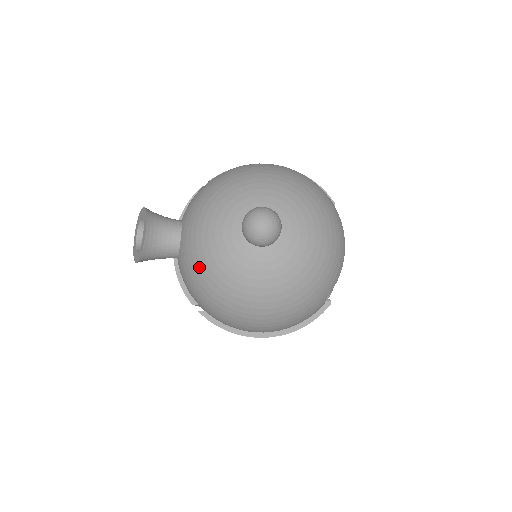
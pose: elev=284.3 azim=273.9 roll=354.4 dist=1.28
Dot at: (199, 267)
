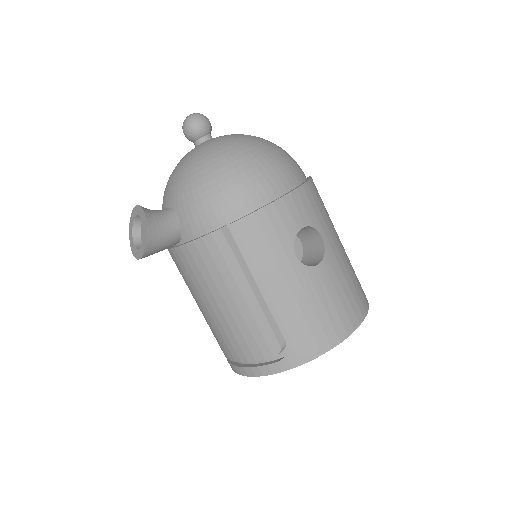
Dot at: (188, 175)
